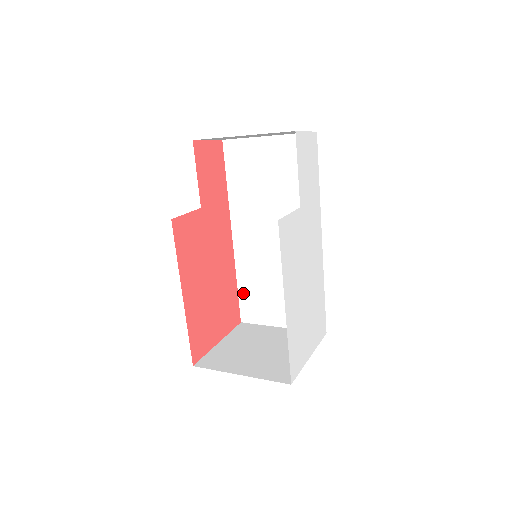
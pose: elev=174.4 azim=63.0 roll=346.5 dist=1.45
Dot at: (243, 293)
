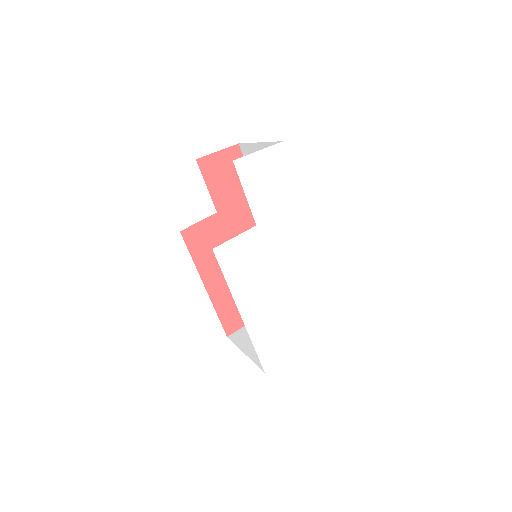
Dot at: occluded
